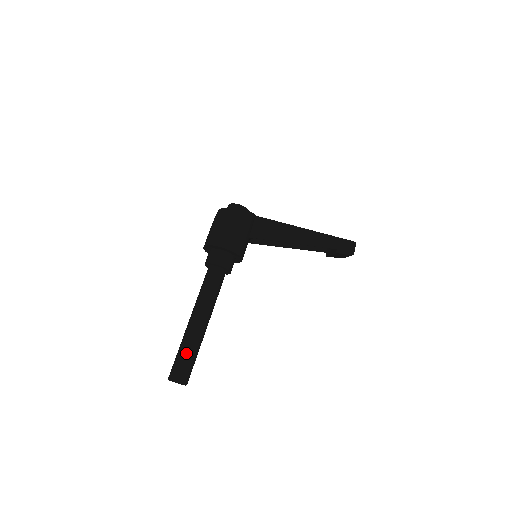
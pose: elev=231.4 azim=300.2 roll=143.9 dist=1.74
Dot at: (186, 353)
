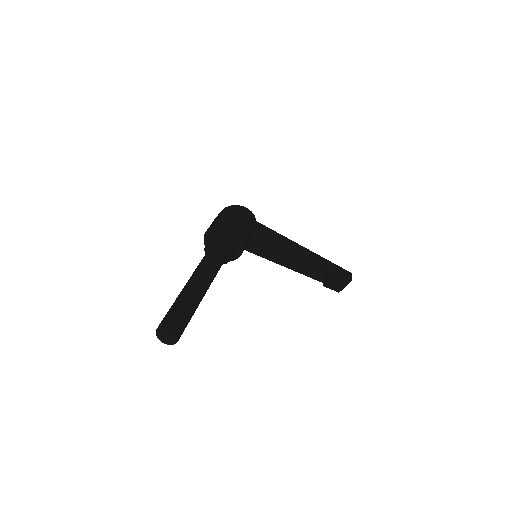
Dot at: (181, 304)
